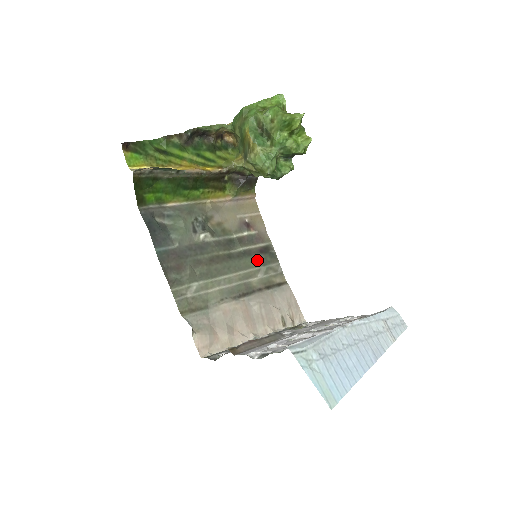
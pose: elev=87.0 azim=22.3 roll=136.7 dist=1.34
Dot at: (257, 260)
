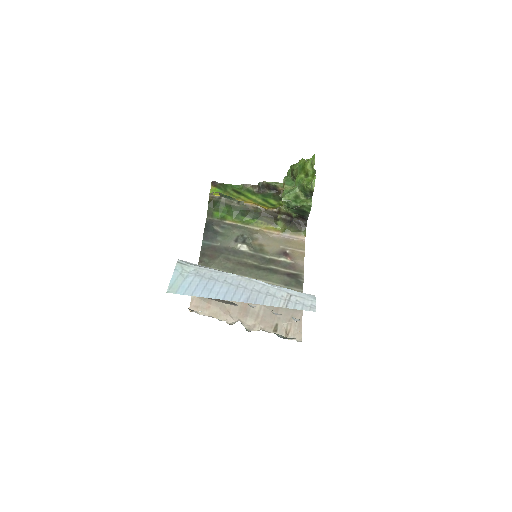
Dot at: (280, 279)
